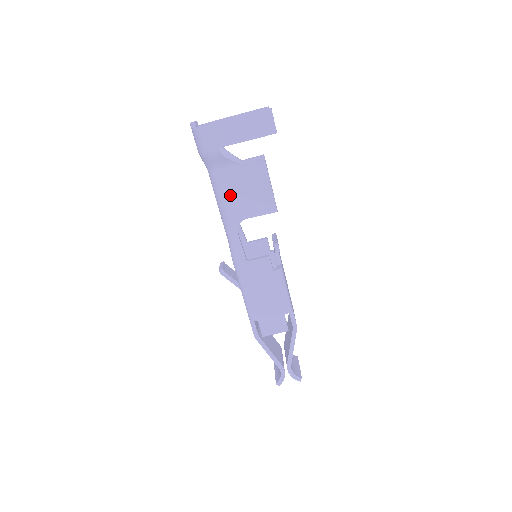
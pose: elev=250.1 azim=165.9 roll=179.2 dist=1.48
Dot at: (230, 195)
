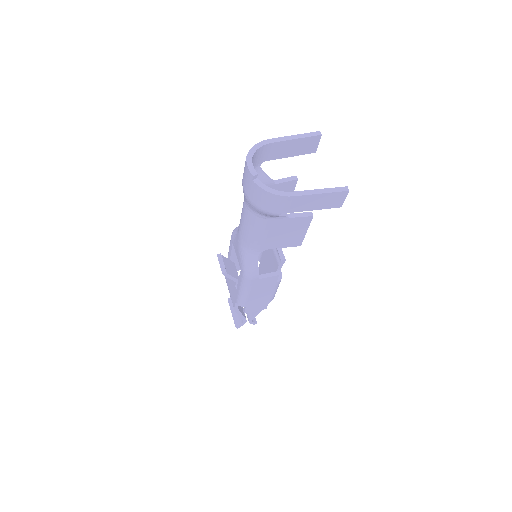
Dot at: (265, 234)
